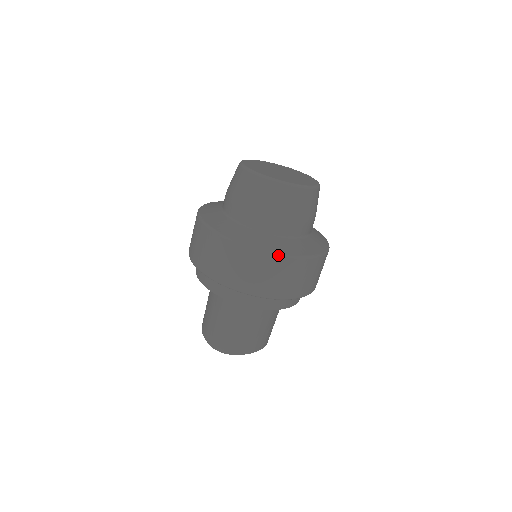
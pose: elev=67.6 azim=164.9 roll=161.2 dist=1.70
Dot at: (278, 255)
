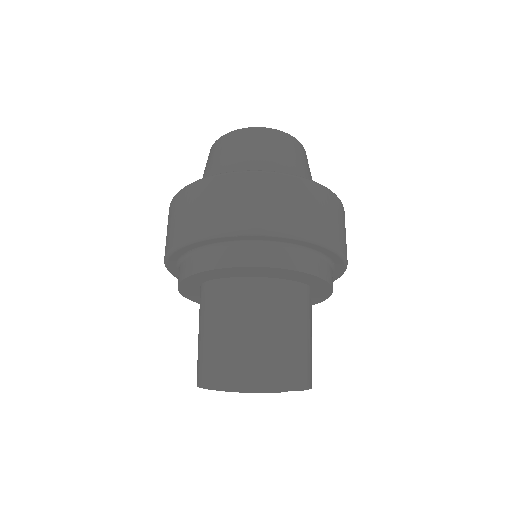
Dot at: (208, 177)
